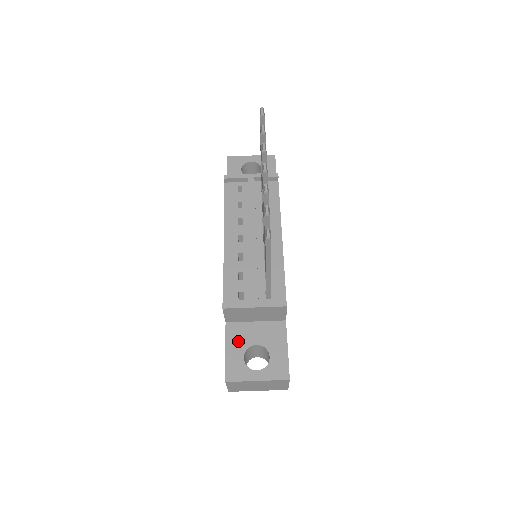
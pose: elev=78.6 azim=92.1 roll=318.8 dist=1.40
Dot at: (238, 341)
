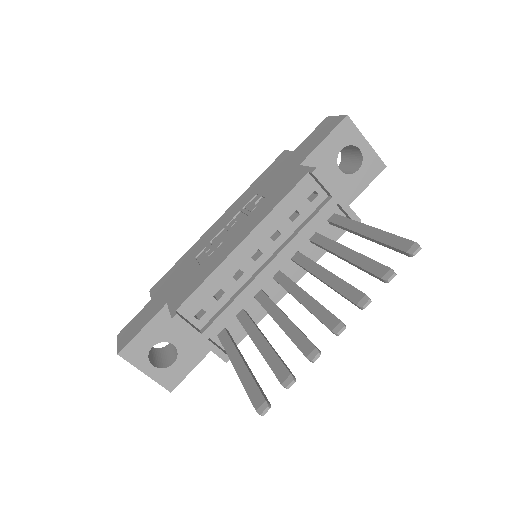
Dot at: (161, 329)
